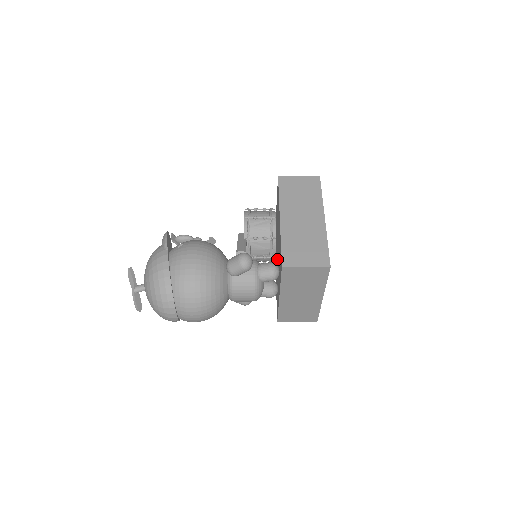
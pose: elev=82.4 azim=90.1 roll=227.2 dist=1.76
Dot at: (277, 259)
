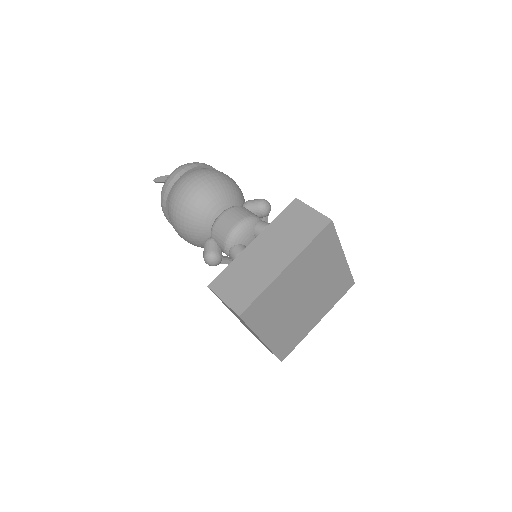
Dot at: occluded
